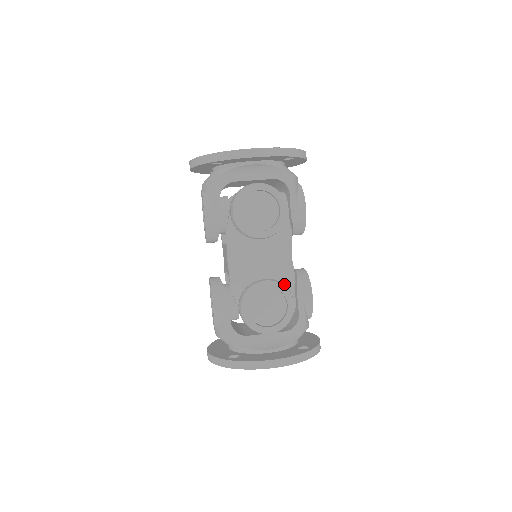
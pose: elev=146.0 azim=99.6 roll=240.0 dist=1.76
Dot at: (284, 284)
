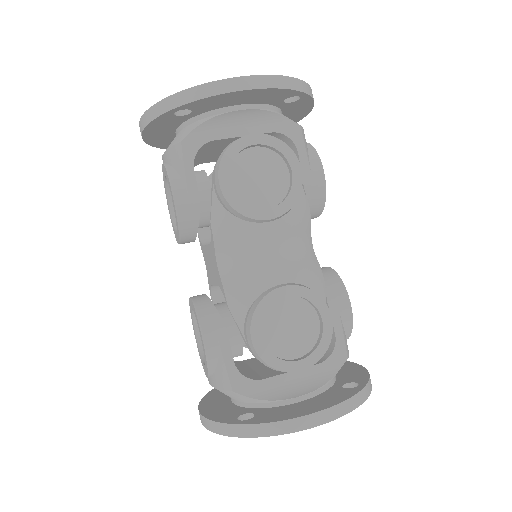
Dot at: (311, 289)
